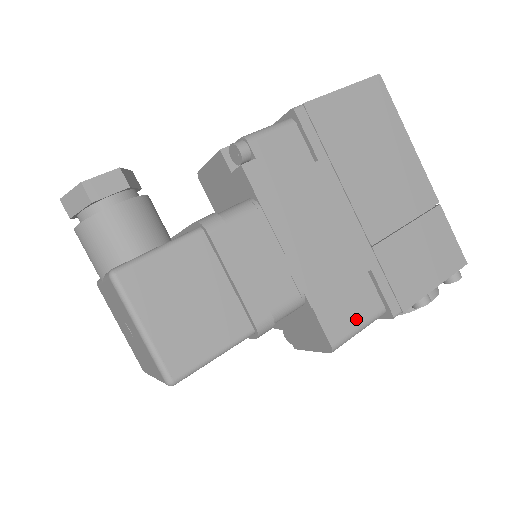
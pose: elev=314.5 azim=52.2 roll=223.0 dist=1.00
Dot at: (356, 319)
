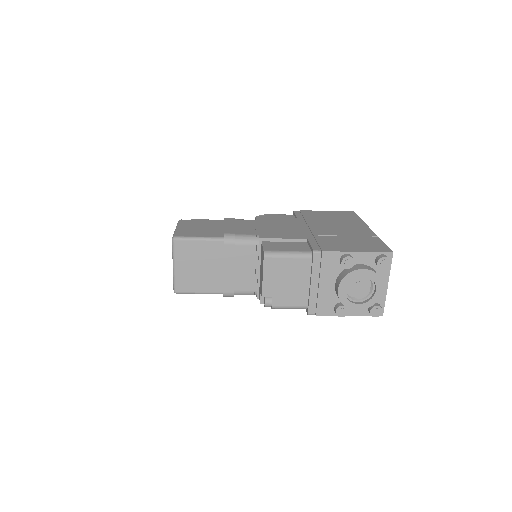
Dot at: (287, 249)
